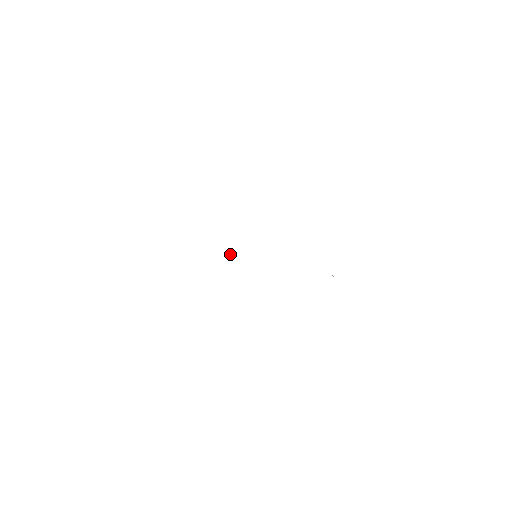
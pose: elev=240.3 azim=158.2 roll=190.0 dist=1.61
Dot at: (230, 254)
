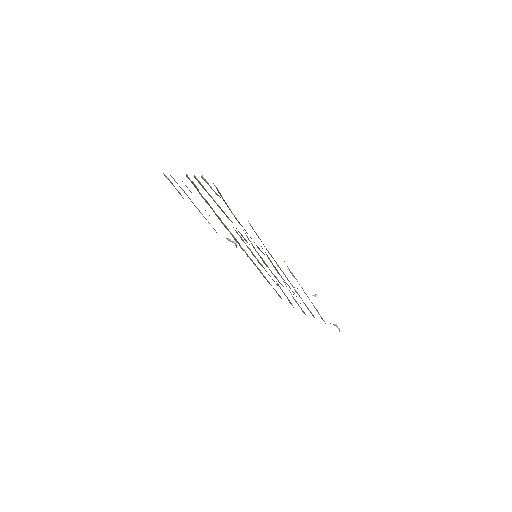
Dot at: (240, 246)
